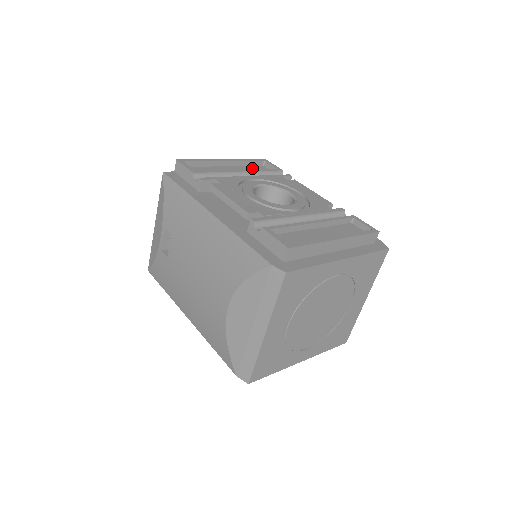
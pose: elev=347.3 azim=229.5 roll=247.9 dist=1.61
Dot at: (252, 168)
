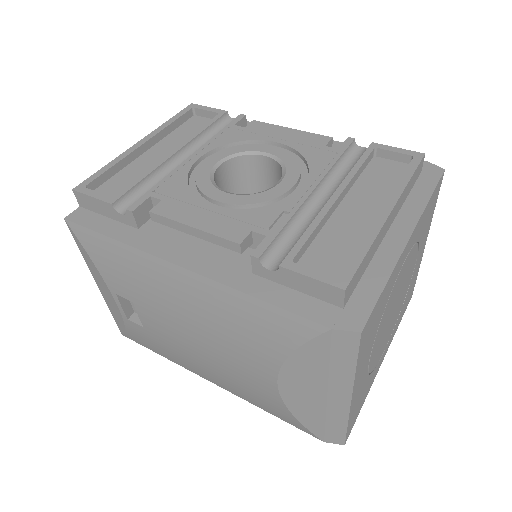
Dot at: (183, 130)
